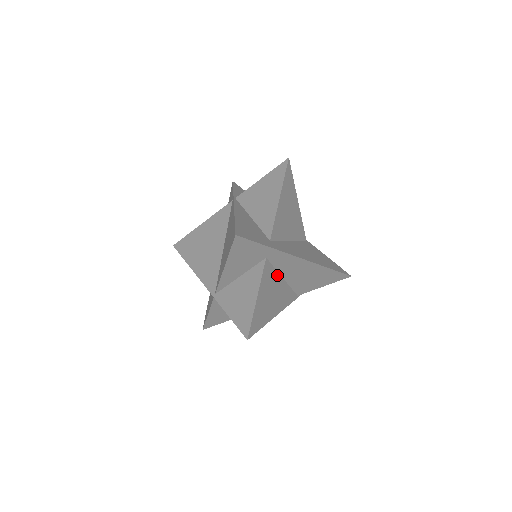
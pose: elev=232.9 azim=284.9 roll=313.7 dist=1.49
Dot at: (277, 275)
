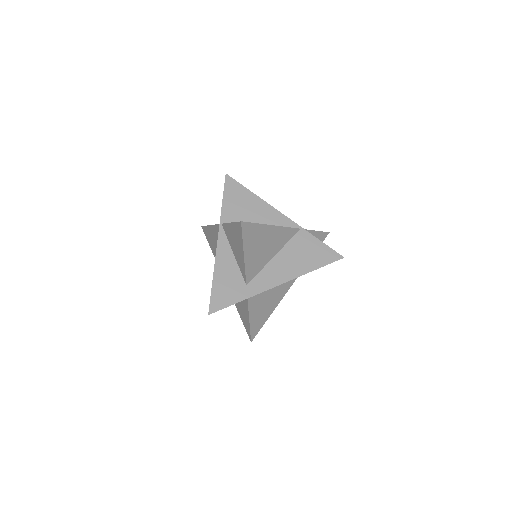
Dot at: occluded
